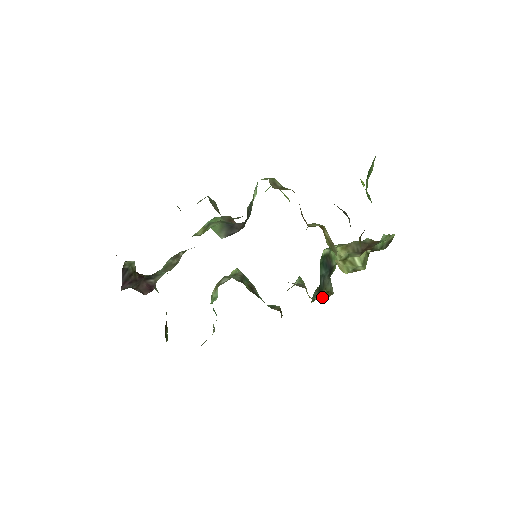
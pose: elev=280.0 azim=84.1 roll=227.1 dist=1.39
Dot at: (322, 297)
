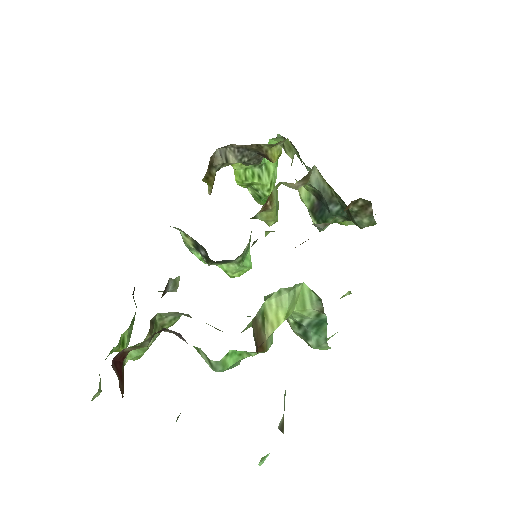
Dot at: occluded
